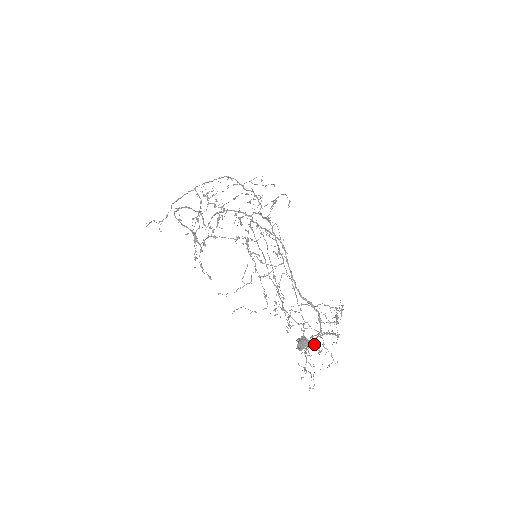
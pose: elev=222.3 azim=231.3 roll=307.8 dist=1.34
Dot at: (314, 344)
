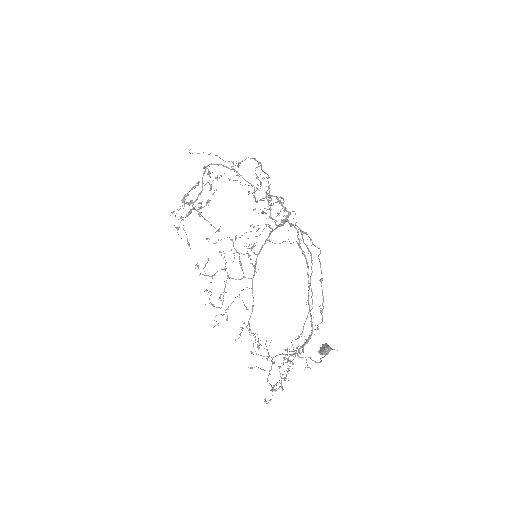
Dot at: (292, 360)
